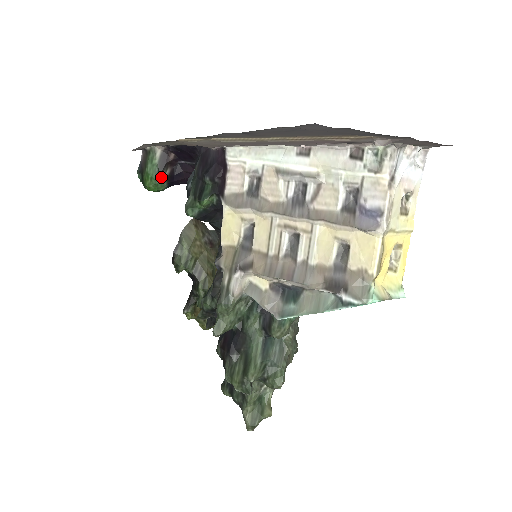
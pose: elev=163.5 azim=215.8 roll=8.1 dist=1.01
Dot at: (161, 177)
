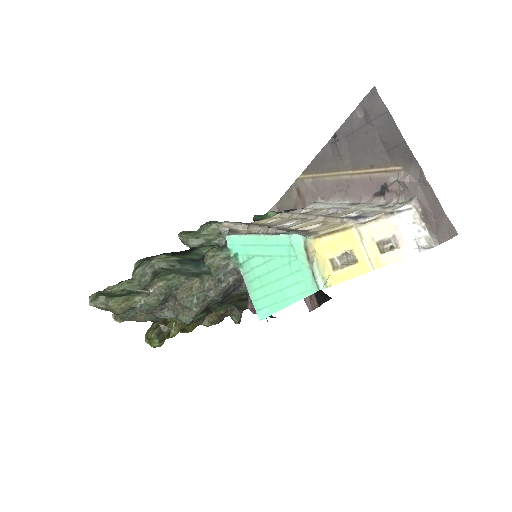
Dot at: occluded
